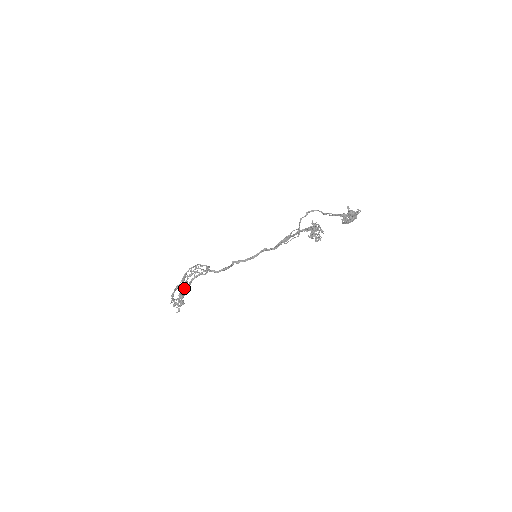
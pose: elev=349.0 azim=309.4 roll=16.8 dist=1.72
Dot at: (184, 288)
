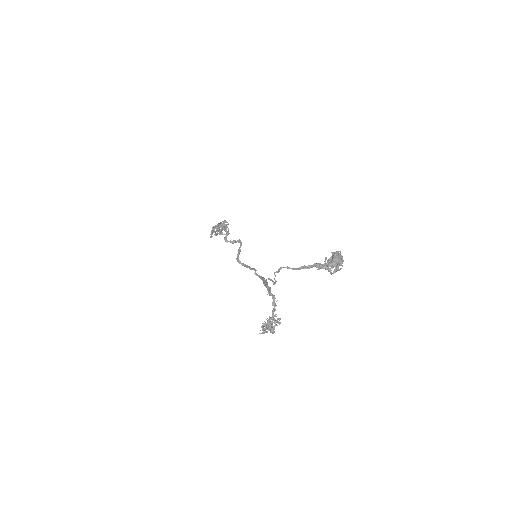
Dot at: occluded
